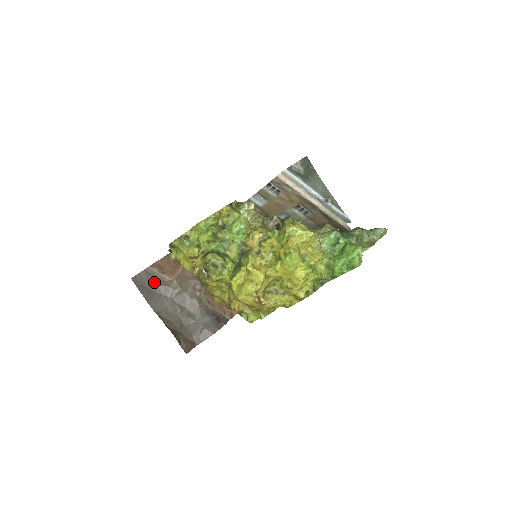
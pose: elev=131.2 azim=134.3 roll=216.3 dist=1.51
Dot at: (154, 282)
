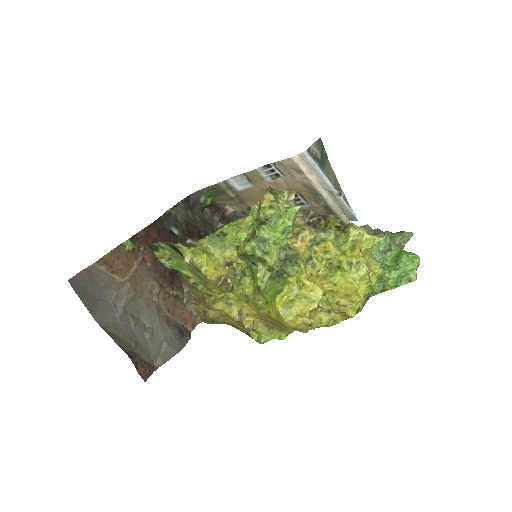
Dot at: (98, 285)
